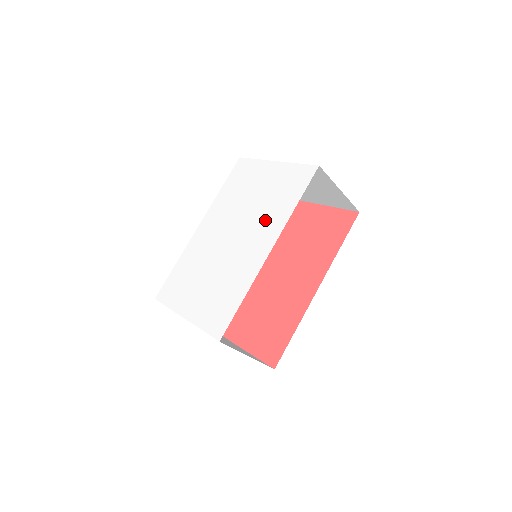
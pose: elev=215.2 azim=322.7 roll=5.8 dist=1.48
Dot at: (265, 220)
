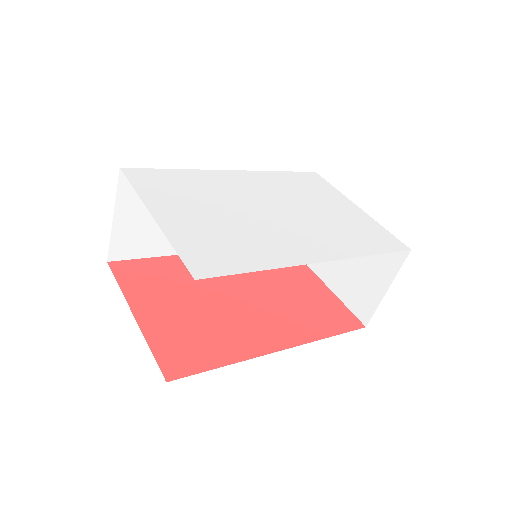
Dot at: (327, 234)
